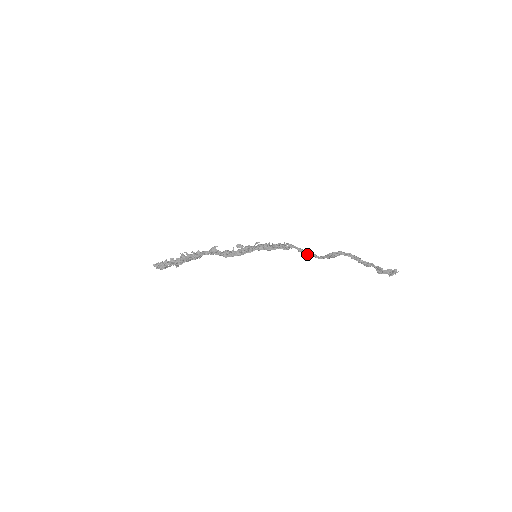
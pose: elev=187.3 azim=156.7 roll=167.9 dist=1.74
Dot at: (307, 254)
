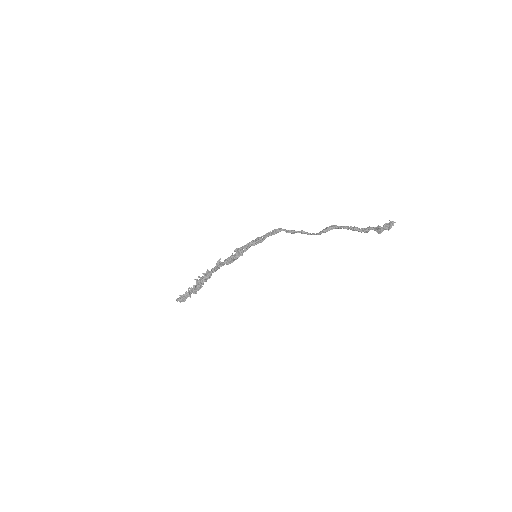
Dot at: occluded
